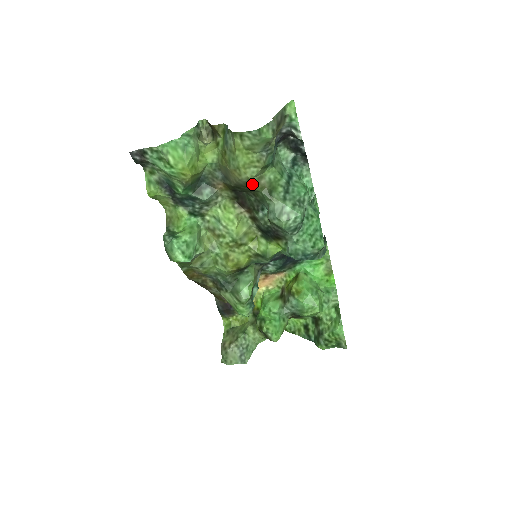
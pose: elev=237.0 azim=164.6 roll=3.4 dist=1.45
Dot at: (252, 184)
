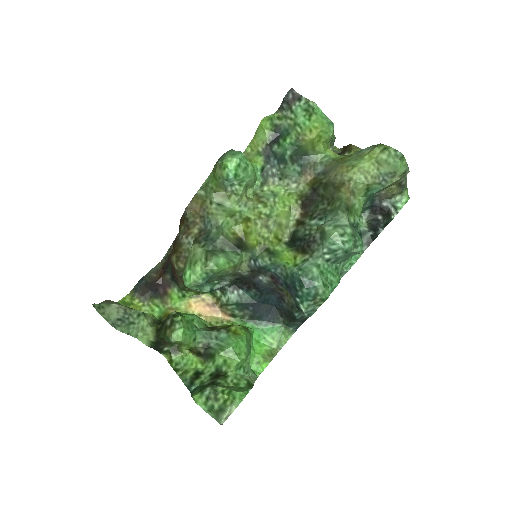
Dot at: (345, 188)
